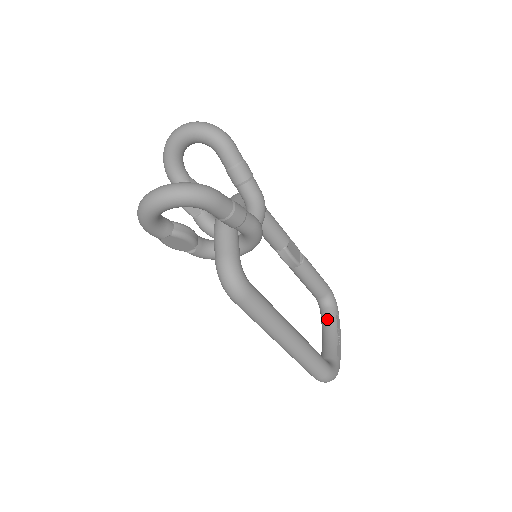
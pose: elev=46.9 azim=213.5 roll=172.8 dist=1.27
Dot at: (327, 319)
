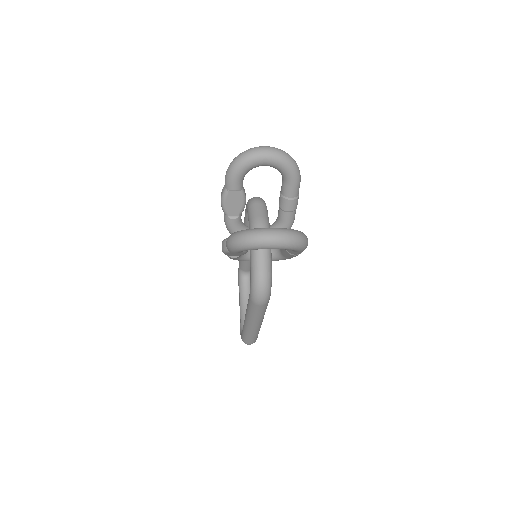
Dot at: (247, 289)
